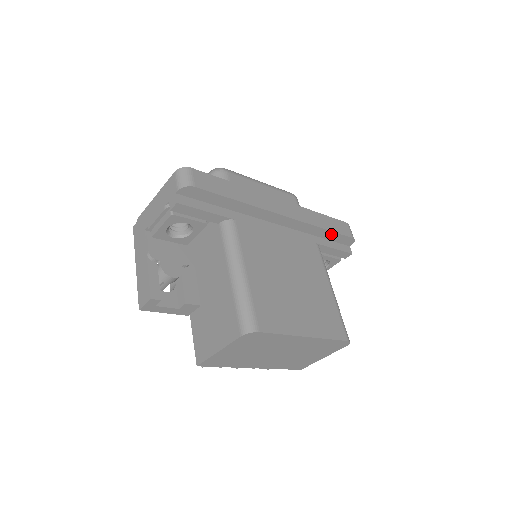
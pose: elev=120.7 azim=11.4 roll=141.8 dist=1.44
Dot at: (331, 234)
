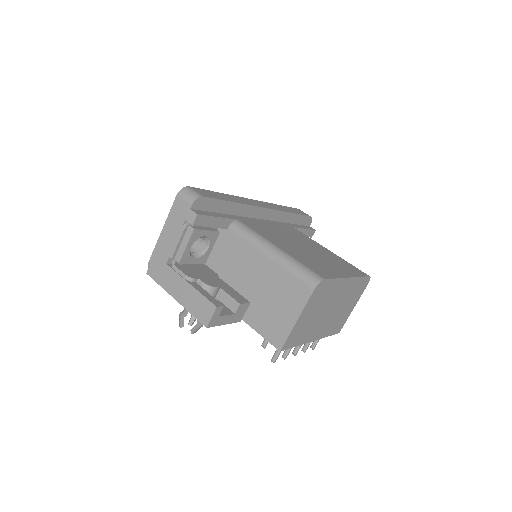
Dot at: (297, 217)
